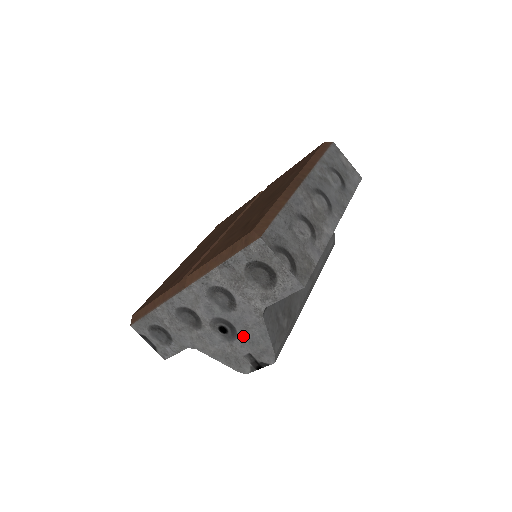
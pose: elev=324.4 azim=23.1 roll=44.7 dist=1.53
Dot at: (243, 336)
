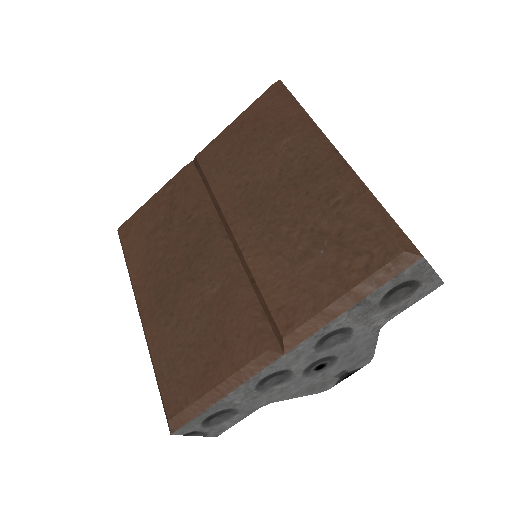
Dot at: (344, 360)
